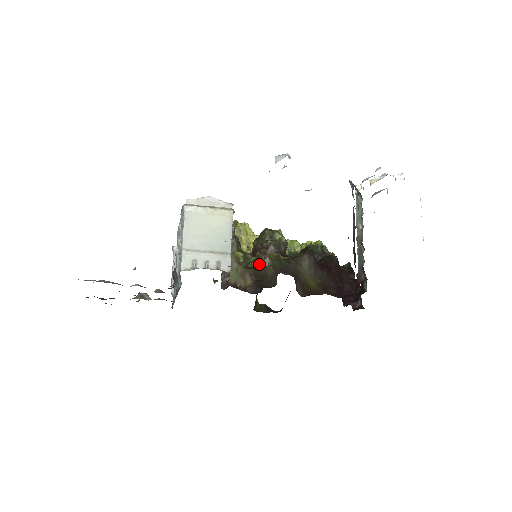
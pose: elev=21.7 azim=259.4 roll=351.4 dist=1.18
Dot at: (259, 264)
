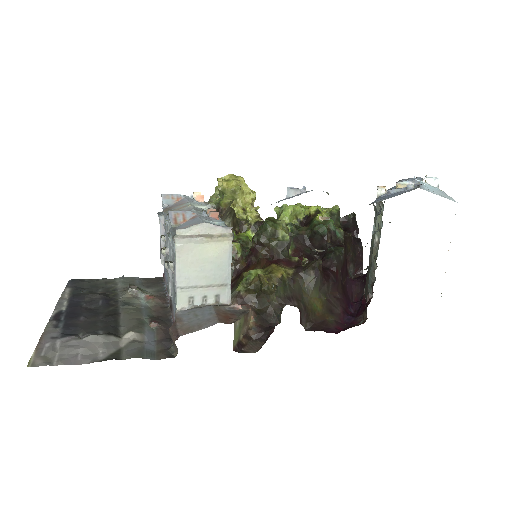
Dot at: (261, 291)
